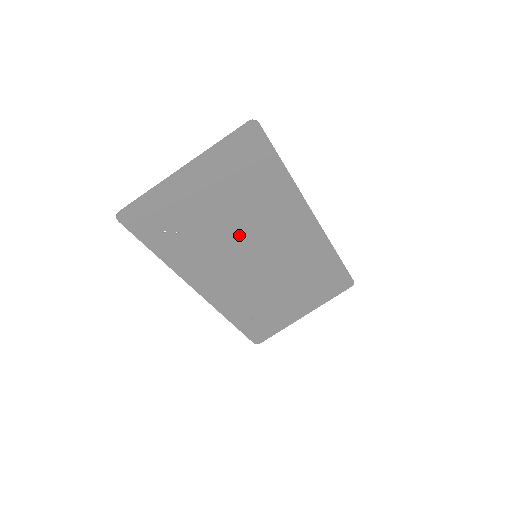
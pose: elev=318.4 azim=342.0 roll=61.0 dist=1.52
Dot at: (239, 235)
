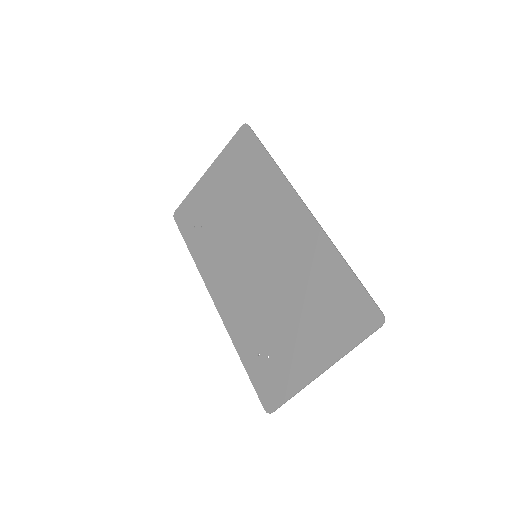
Dot at: (241, 229)
